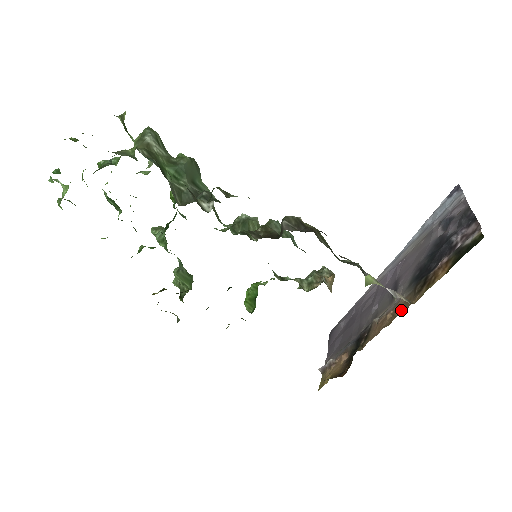
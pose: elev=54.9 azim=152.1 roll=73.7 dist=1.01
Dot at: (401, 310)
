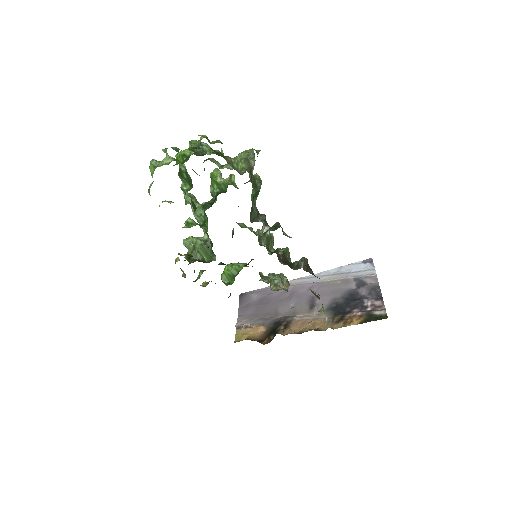
Dot at: (321, 326)
